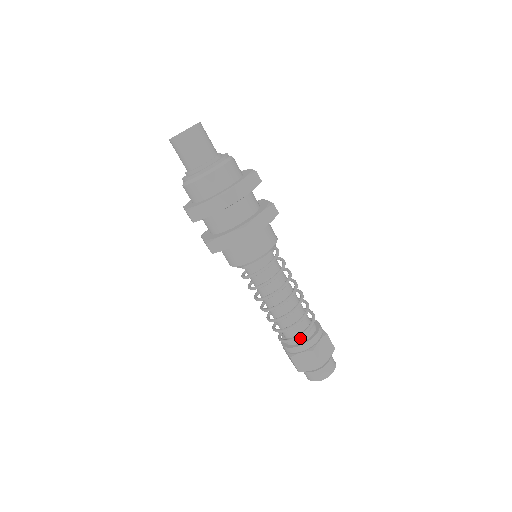
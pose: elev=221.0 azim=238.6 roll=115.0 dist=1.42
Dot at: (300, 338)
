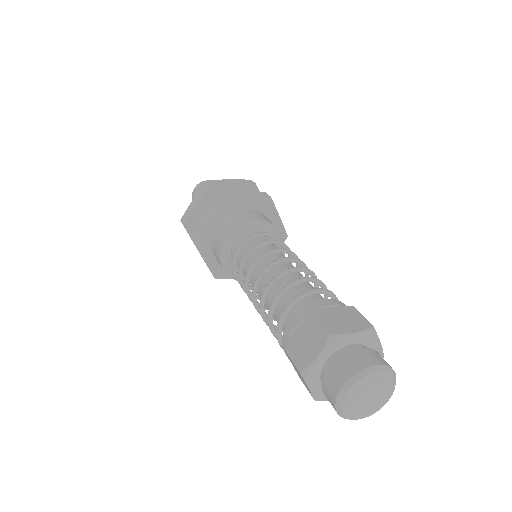
Dot at: (297, 310)
